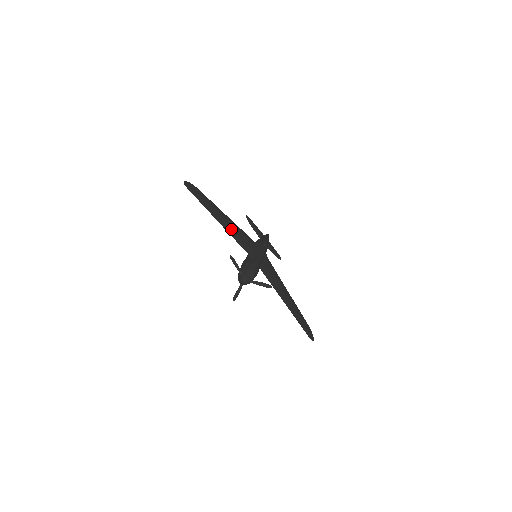
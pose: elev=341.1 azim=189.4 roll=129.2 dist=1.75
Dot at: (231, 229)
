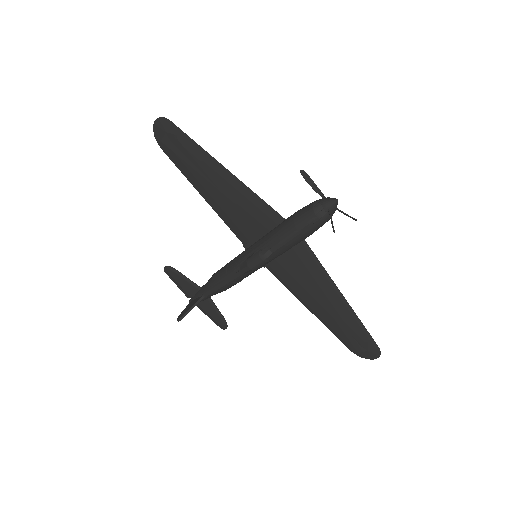
Dot at: (237, 192)
